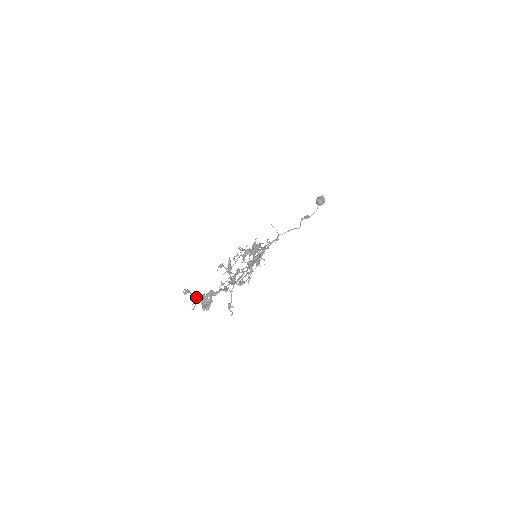
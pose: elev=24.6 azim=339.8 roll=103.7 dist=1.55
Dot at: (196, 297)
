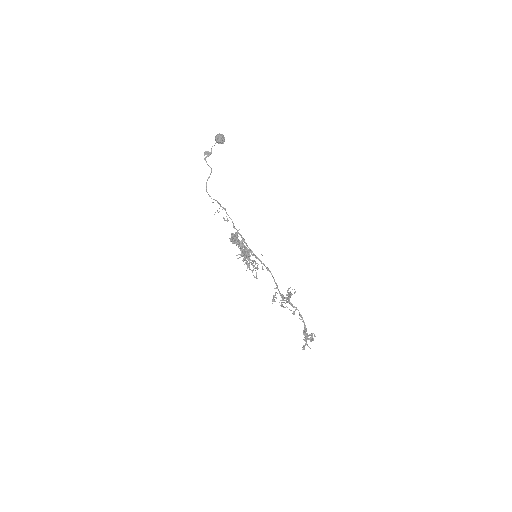
Dot at: occluded
